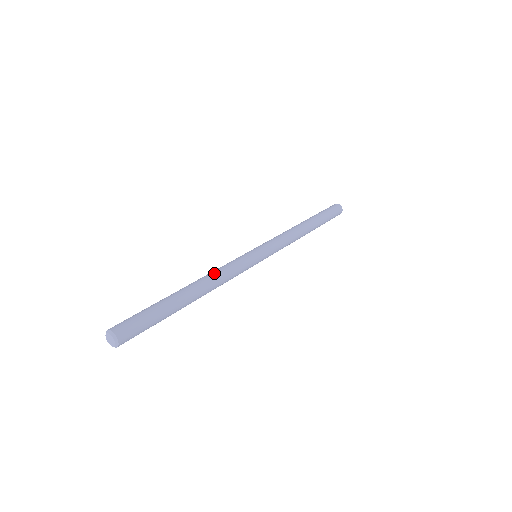
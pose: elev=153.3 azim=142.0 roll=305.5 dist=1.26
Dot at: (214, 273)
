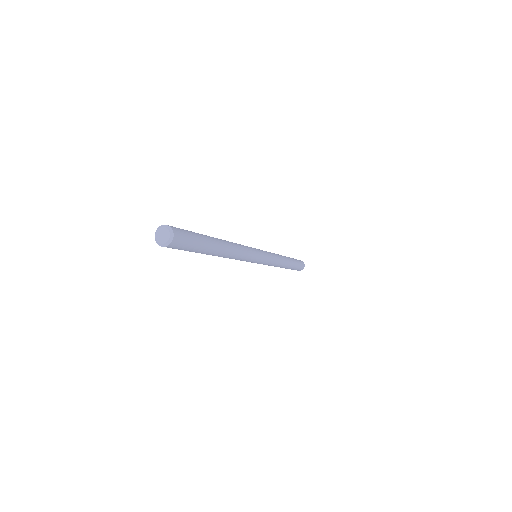
Dot at: occluded
